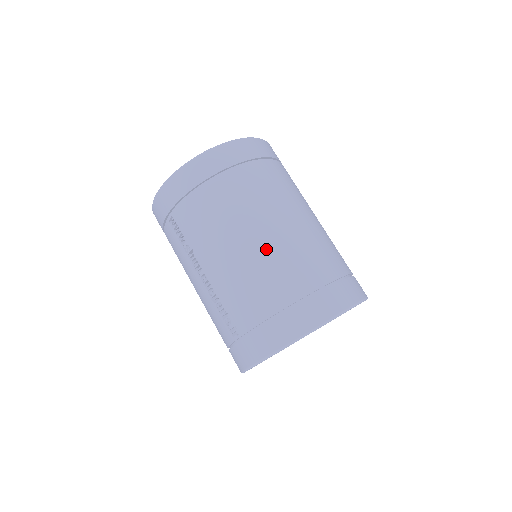
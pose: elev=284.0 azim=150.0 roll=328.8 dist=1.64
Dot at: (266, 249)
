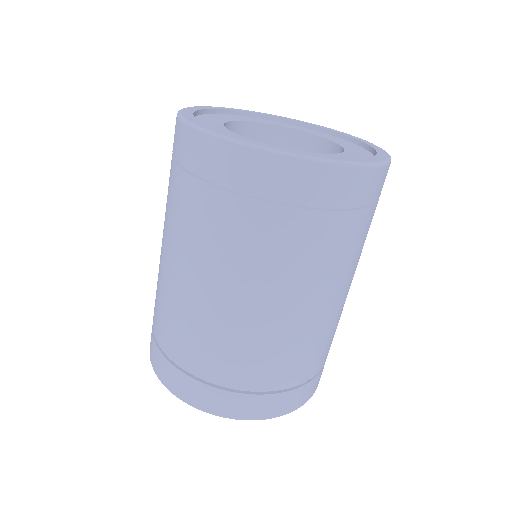
Dot at: (166, 283)
